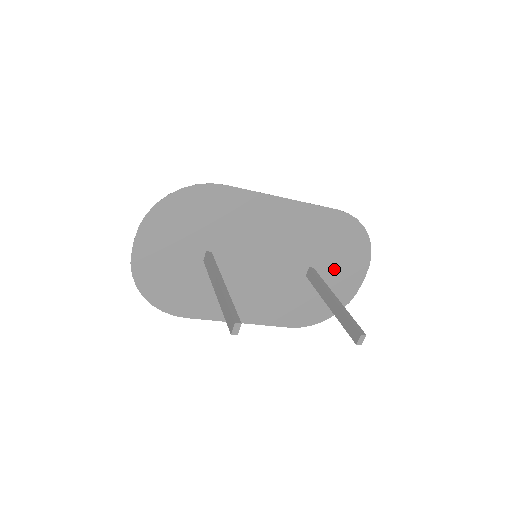
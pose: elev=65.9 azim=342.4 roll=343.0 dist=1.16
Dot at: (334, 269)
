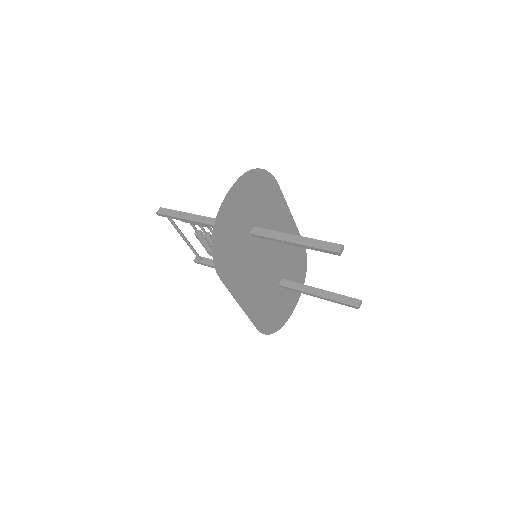
Dot at: occluded
